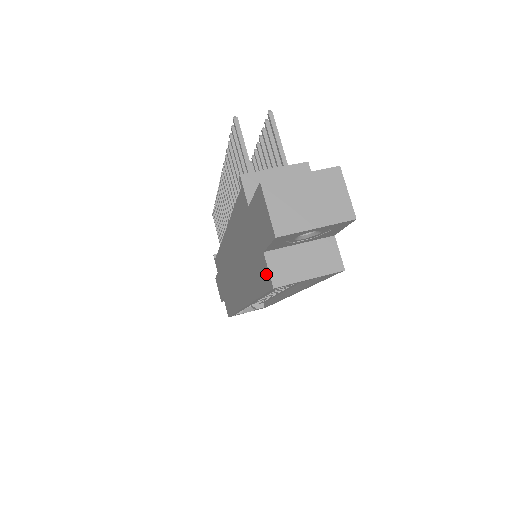
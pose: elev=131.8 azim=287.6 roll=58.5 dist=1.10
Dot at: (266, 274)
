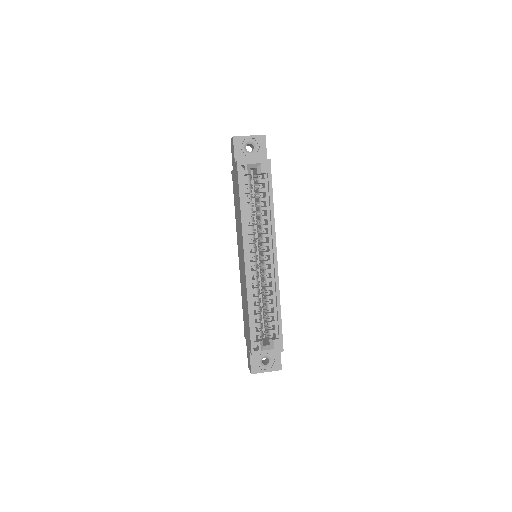
Dot at: (236, 168)
